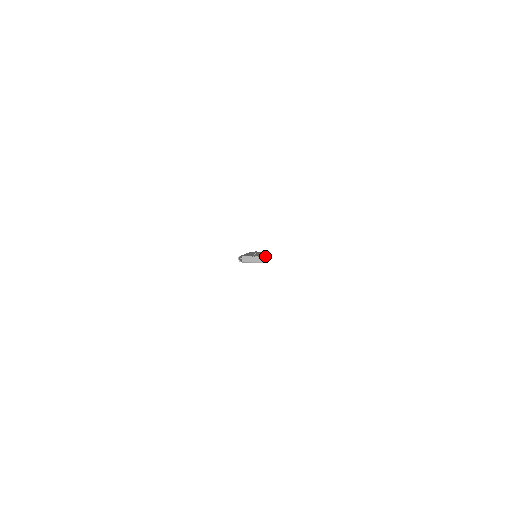
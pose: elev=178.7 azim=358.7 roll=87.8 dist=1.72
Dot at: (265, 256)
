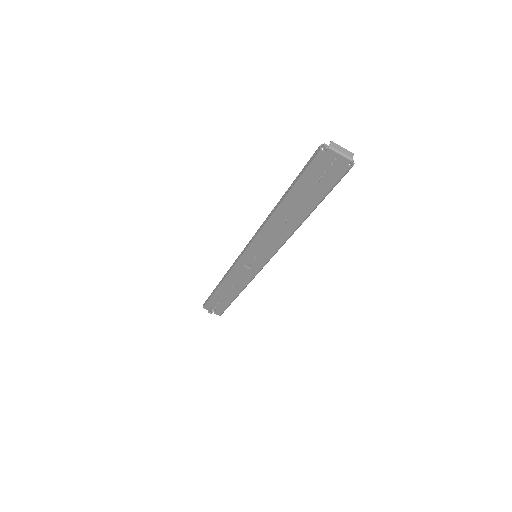
Dot at: occluded
